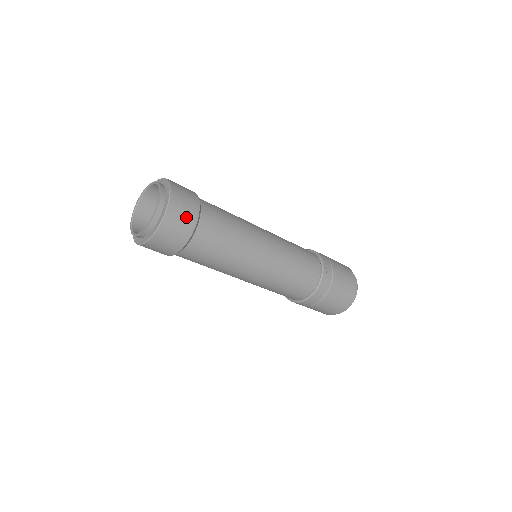
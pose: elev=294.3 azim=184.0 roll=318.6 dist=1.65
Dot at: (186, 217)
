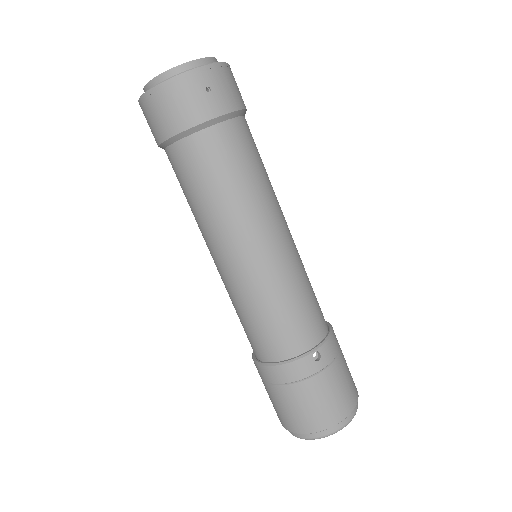
Dot at: (197, 104)
